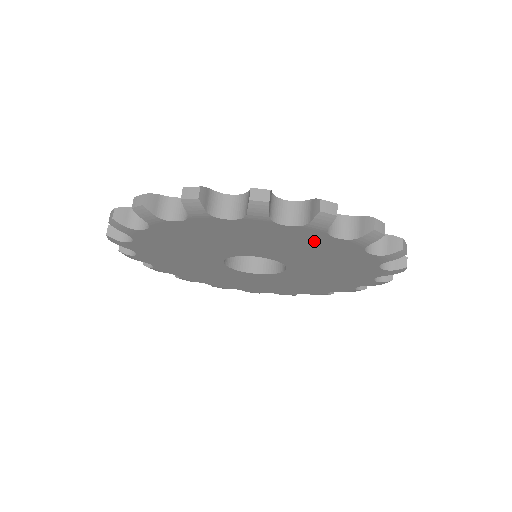
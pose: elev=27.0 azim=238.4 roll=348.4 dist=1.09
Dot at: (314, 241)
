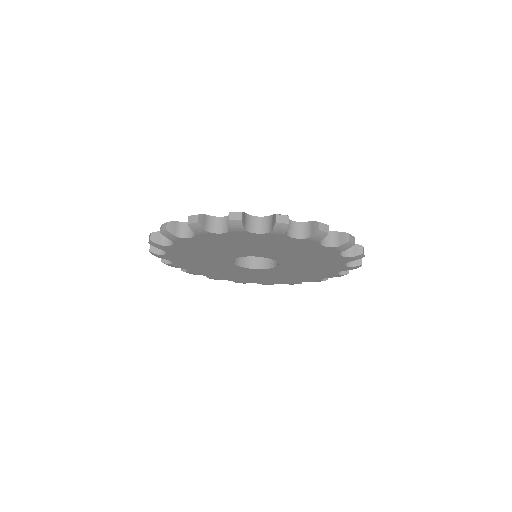
Dot at: (308, 248)
